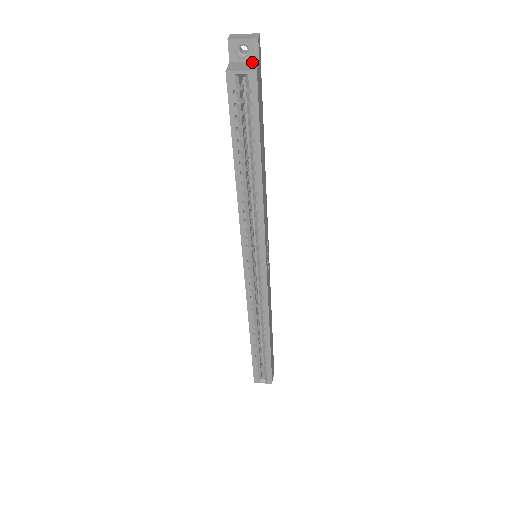
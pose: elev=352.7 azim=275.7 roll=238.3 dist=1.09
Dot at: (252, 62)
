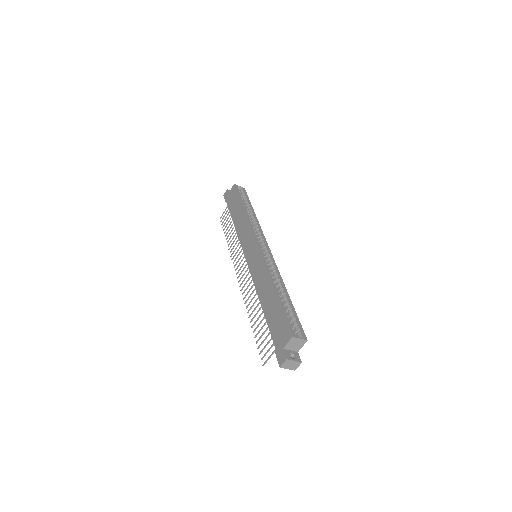
Dot at: occluded
